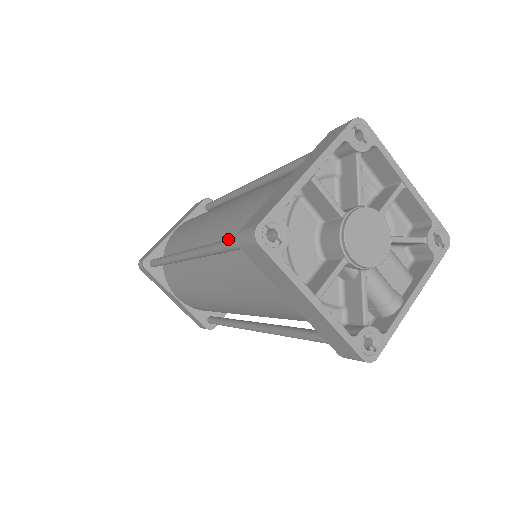
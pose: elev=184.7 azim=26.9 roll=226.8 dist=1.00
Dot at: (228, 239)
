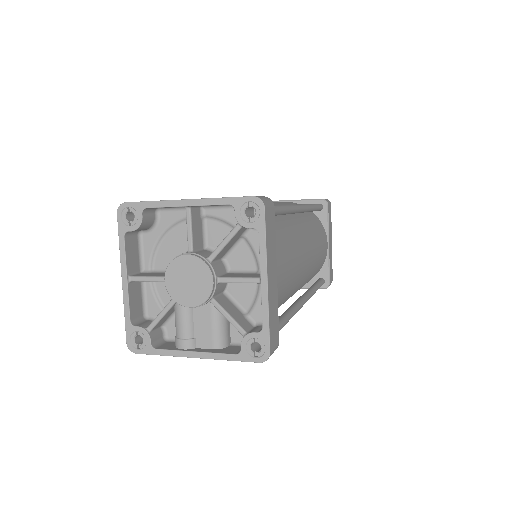
Dot at: occluded
